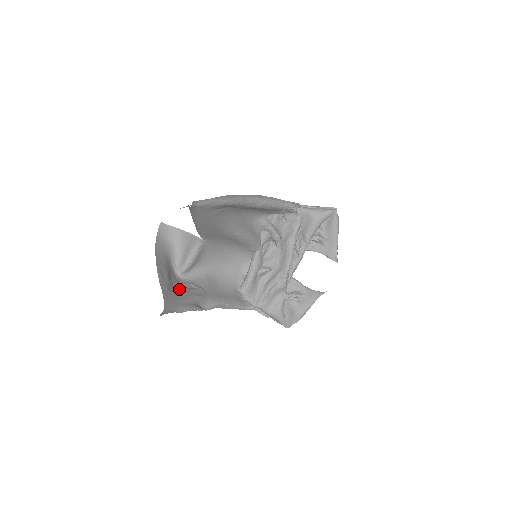
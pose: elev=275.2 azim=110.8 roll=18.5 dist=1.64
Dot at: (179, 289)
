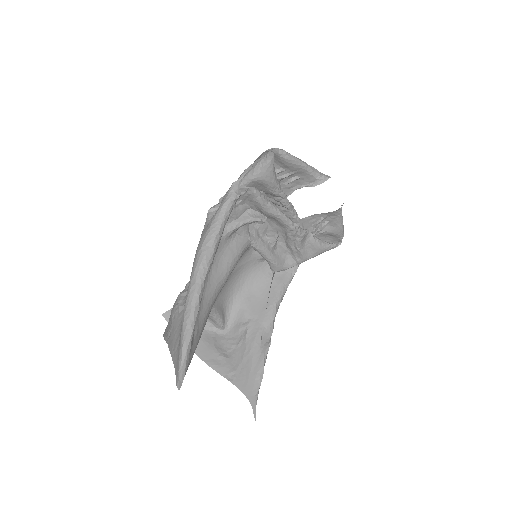
Dot at: (238, 351)
